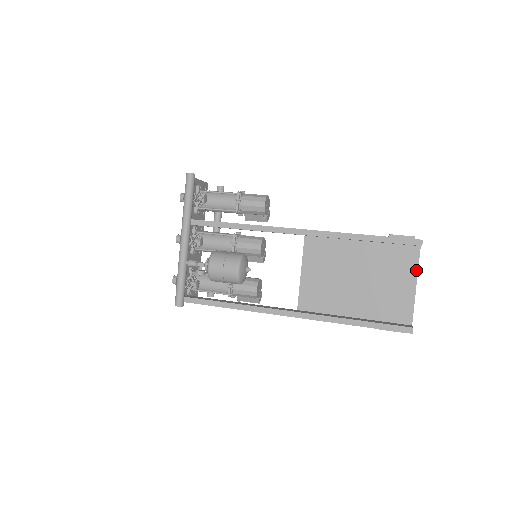
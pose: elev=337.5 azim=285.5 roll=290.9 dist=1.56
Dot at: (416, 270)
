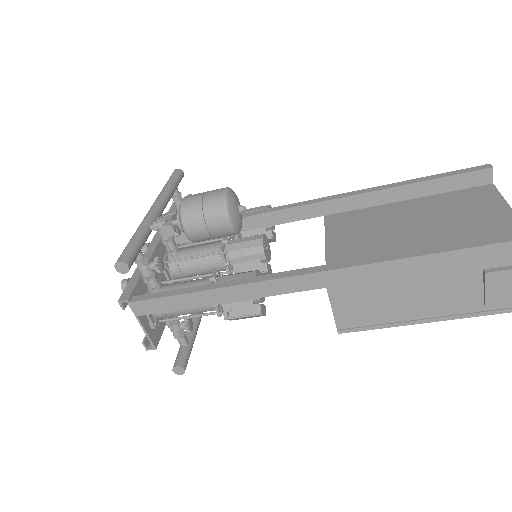
Dot at: (502, 200)
